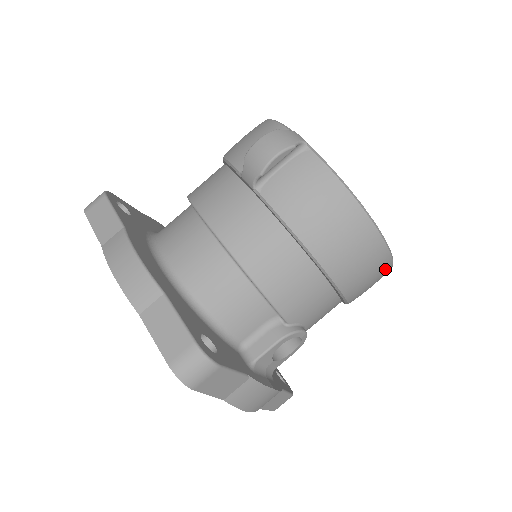
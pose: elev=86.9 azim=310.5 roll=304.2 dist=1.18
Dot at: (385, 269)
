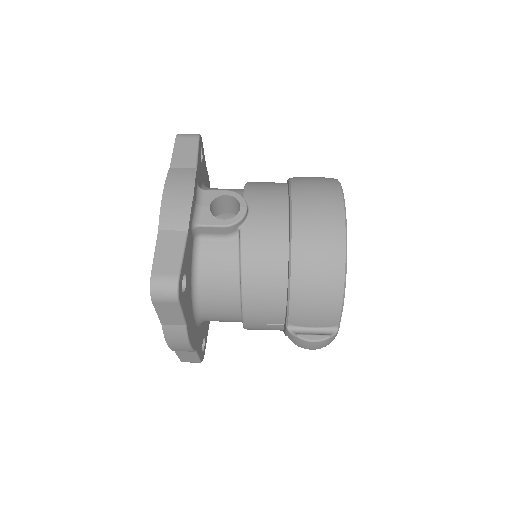
Dot at: (335, 216)
